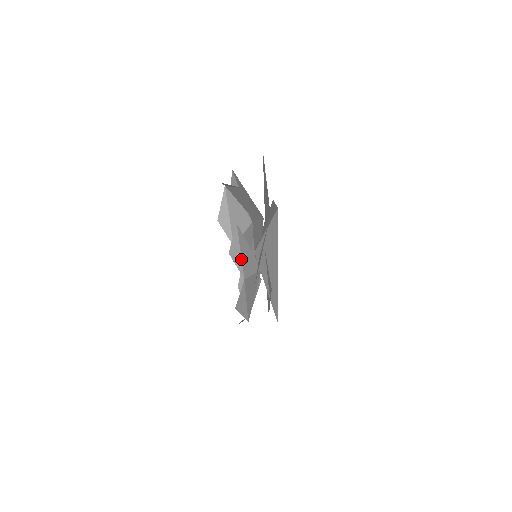
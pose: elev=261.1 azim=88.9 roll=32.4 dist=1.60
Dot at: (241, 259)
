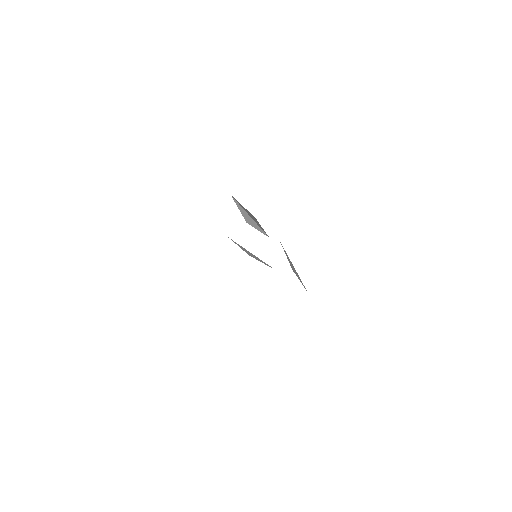
Dot at: occluded
